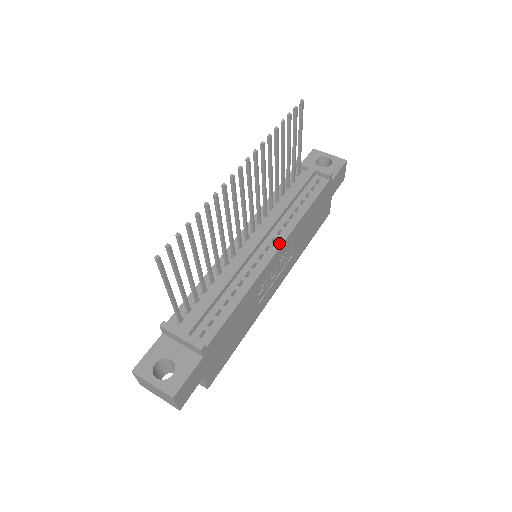
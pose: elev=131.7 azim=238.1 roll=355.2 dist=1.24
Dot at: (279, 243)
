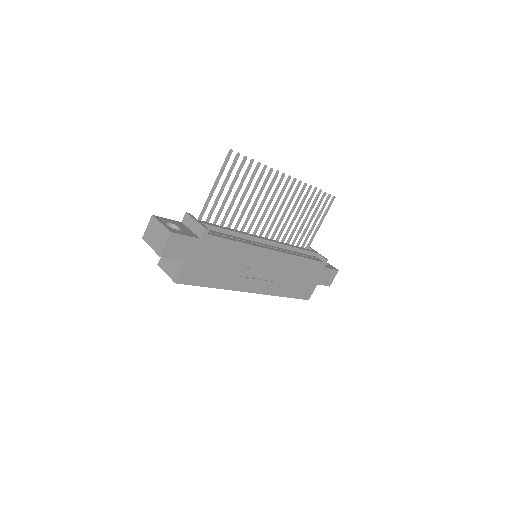
Dot at: (278, 250)
